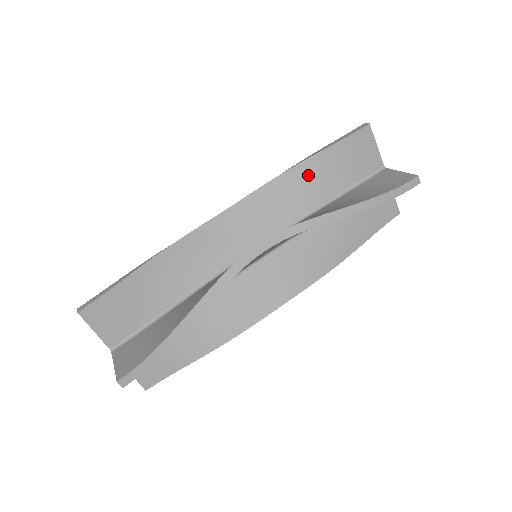
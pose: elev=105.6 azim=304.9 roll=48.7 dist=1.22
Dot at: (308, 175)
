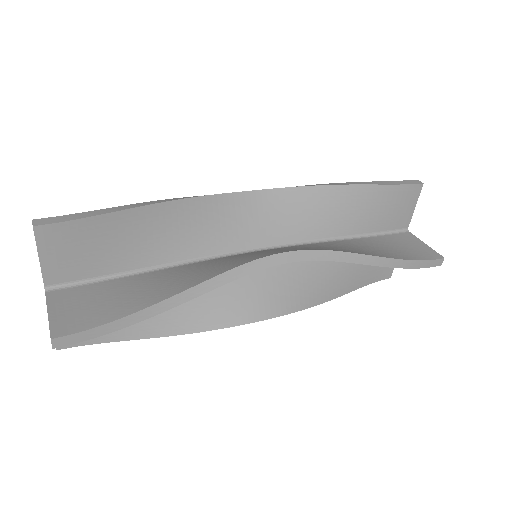
Dot at: occluded
